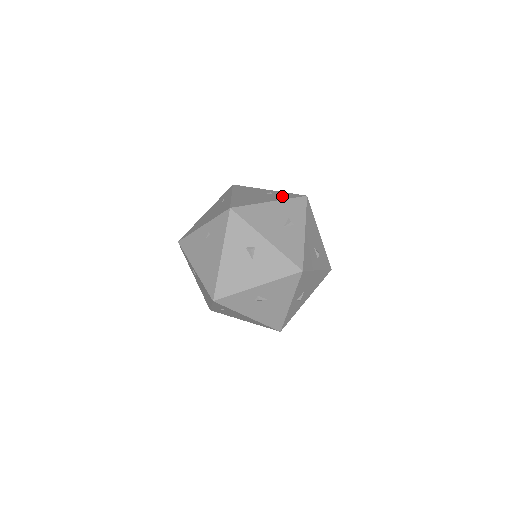
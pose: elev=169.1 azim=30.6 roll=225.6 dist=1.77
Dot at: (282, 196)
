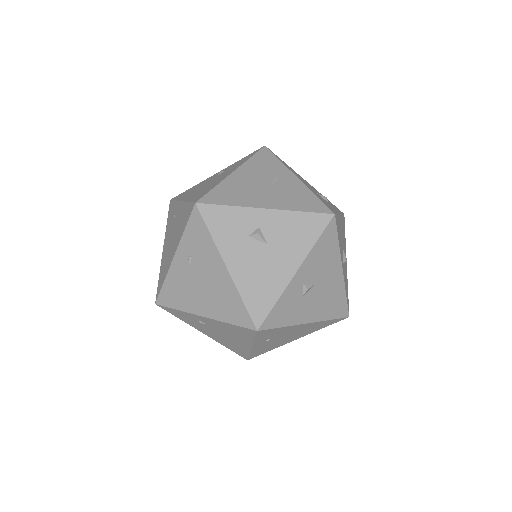
Dot at: (239, 163)
